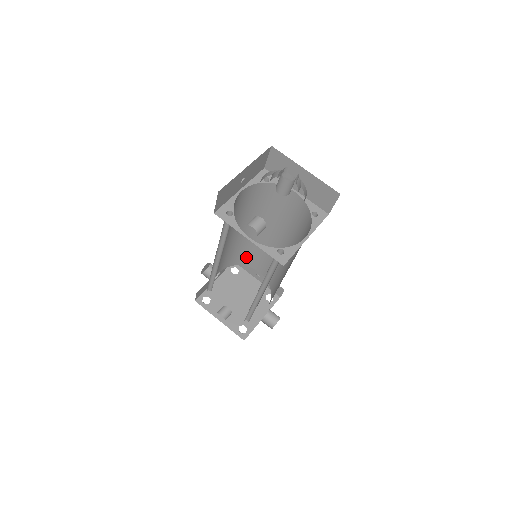
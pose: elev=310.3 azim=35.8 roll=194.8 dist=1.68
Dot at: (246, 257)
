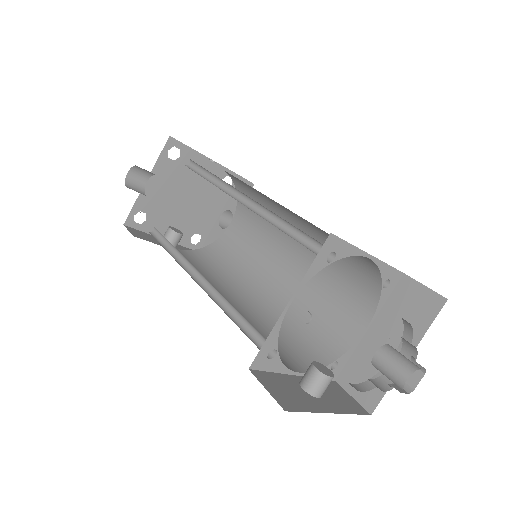
Dot at: occluded
